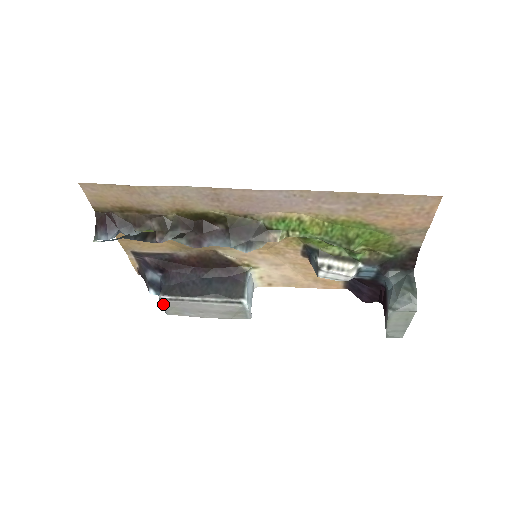
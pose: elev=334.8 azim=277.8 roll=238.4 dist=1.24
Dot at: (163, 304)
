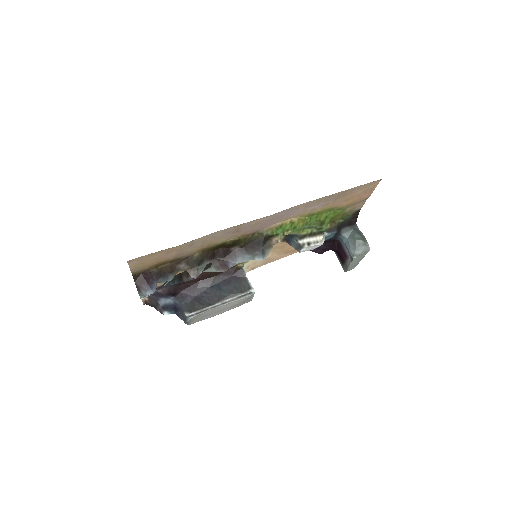
Dot at: (190, 319)
